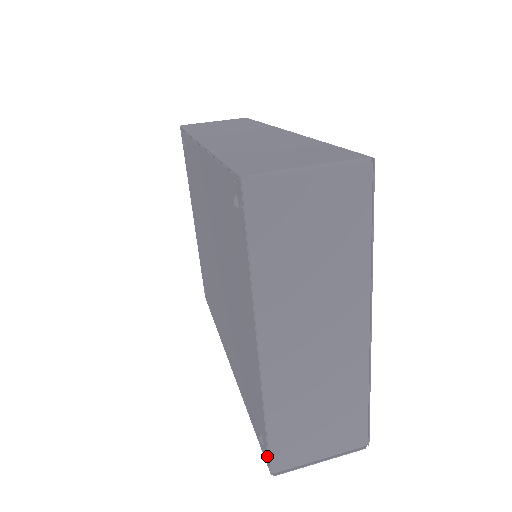
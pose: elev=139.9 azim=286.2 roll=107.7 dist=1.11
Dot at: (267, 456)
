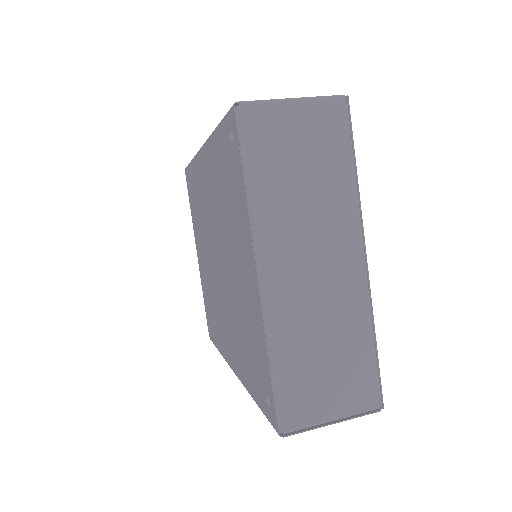
Dot at: (274, 413)
